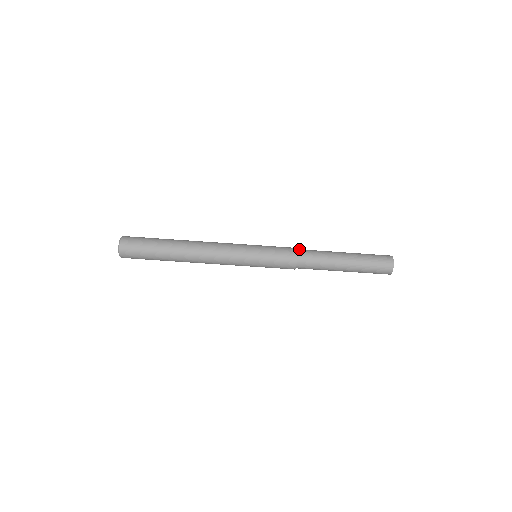
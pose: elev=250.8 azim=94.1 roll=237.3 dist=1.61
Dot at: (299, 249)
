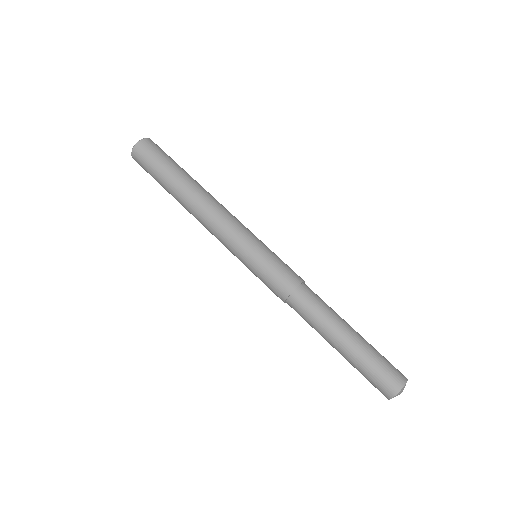
Dot at: occluded
